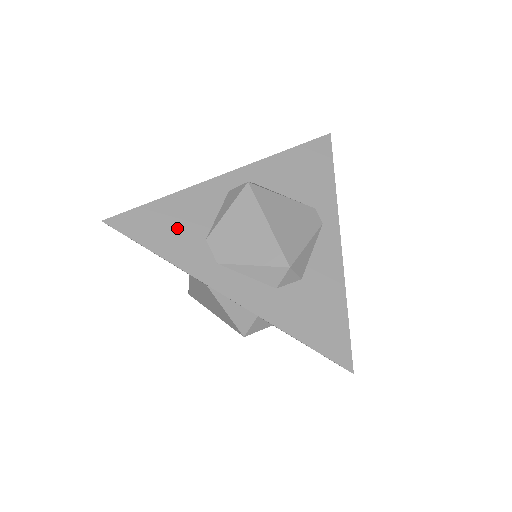
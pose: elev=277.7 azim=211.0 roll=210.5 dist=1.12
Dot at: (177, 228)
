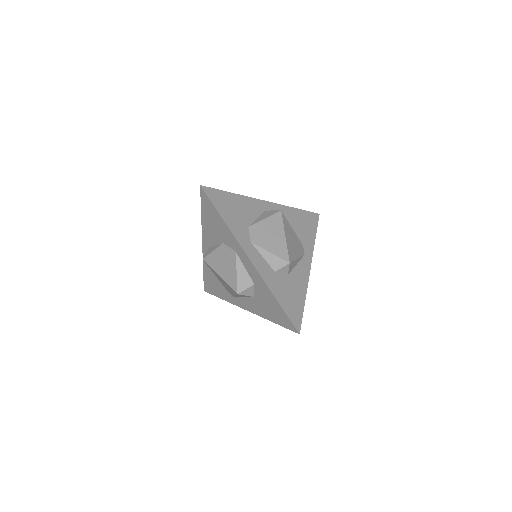
Dot at: (236, 212)
